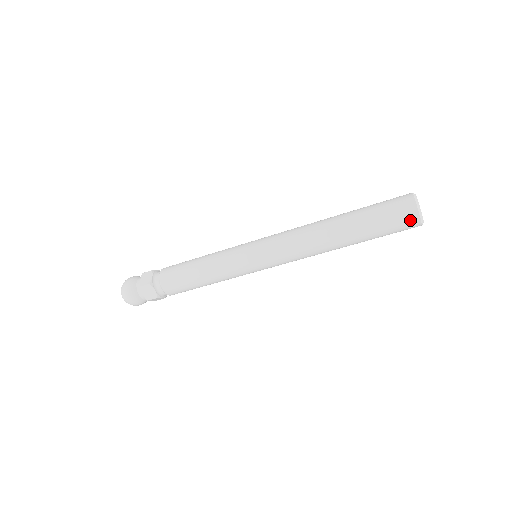
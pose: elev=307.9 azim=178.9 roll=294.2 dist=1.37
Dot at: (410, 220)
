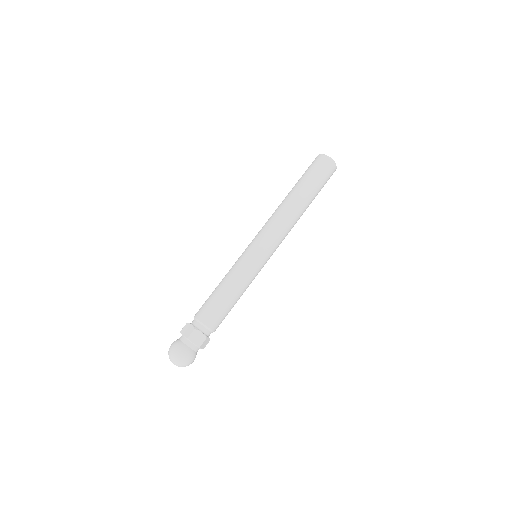
Dot at: occluded
